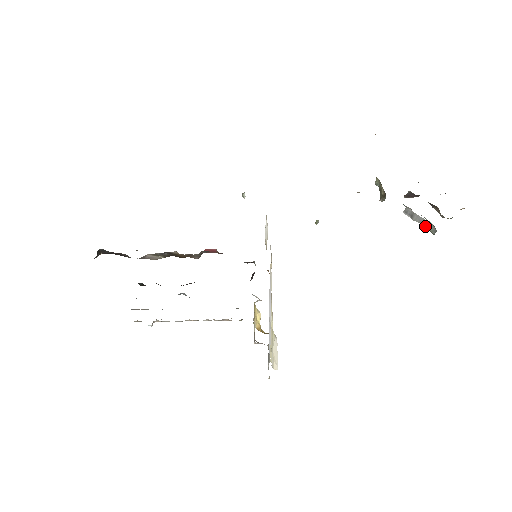
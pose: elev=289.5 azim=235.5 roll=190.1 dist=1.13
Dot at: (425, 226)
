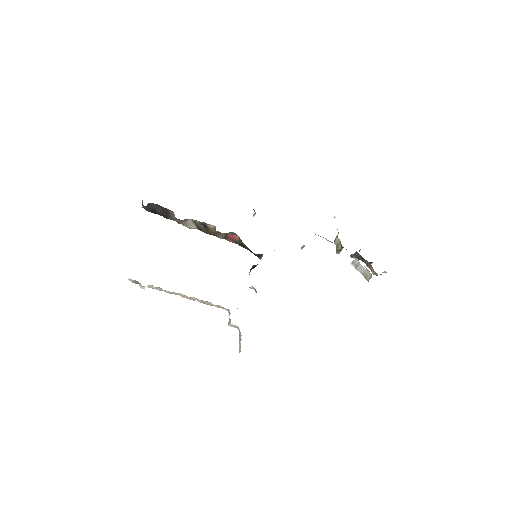
Dot at: (363, 275)
